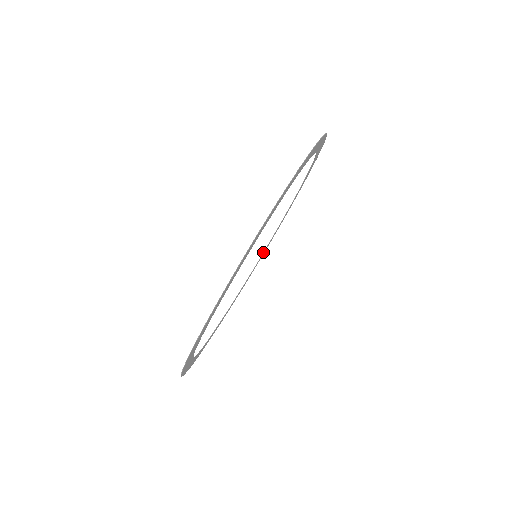
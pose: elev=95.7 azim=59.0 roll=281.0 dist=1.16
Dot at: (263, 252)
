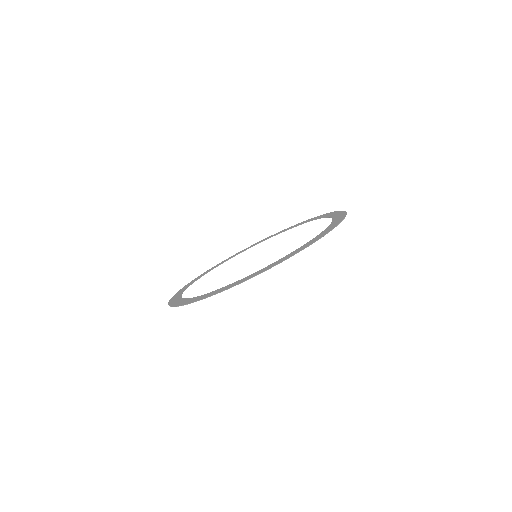
Dot at: occluded
